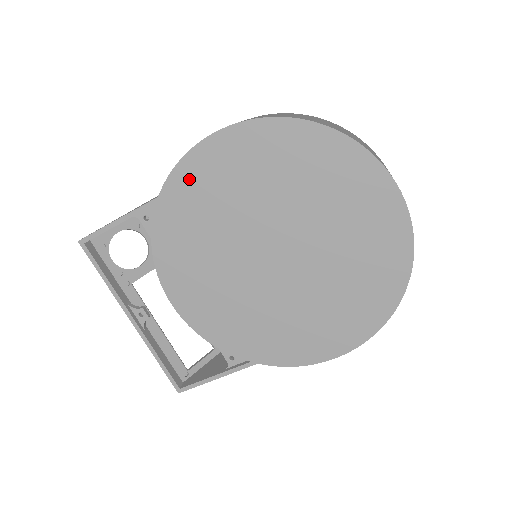
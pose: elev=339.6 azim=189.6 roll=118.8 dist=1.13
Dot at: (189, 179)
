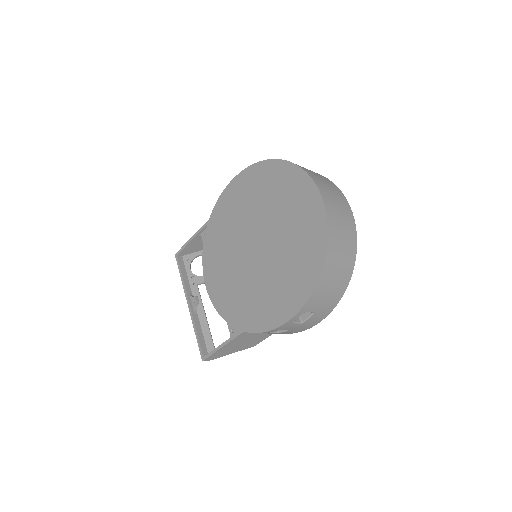
Dot at: (222, 206)
